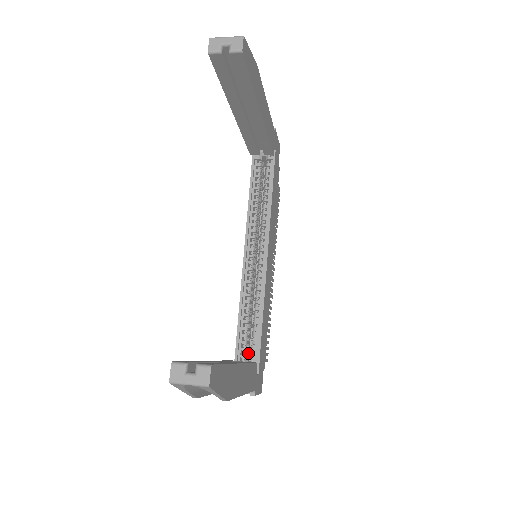
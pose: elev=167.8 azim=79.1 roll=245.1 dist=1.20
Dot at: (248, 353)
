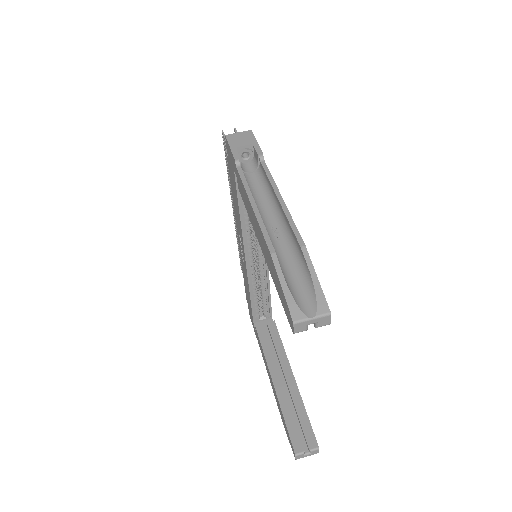
Dot at: occluded
